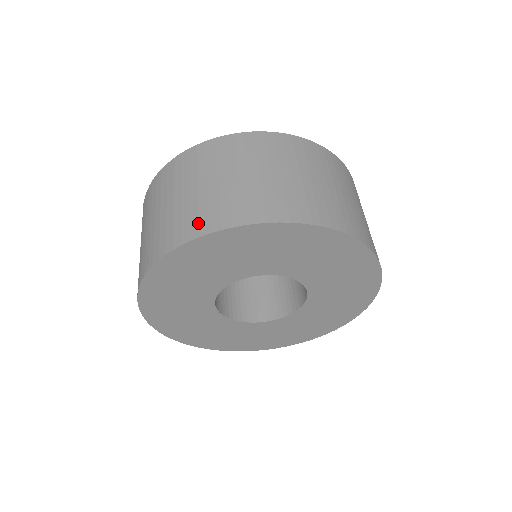
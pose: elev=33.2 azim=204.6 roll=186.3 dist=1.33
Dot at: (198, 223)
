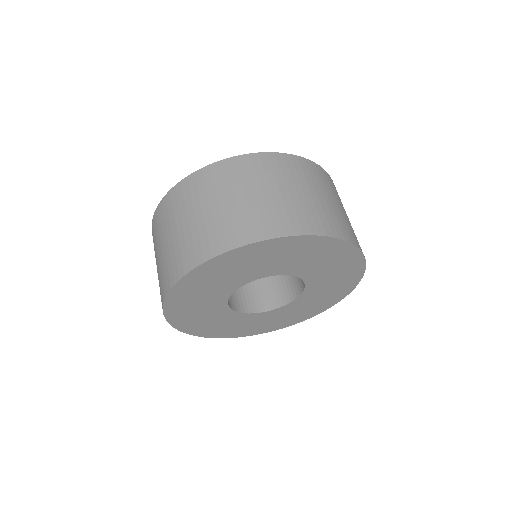
Dot at: (168, 277)
